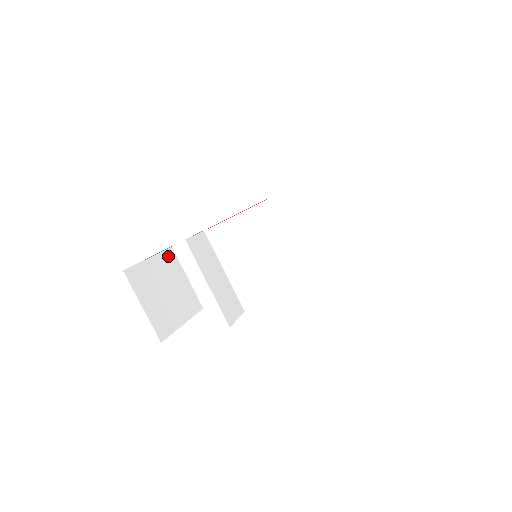
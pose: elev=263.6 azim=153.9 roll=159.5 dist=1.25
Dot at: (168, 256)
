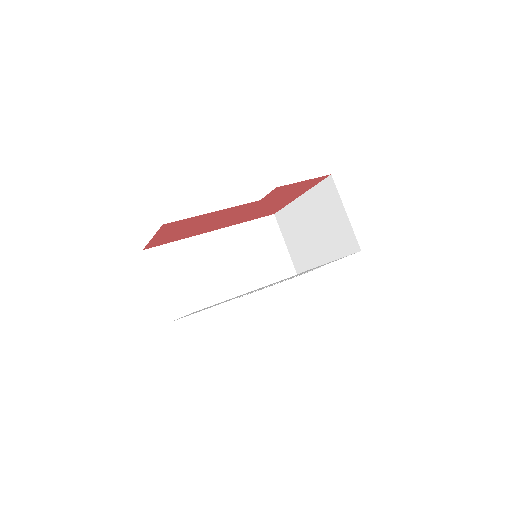
Dot at: occluded
